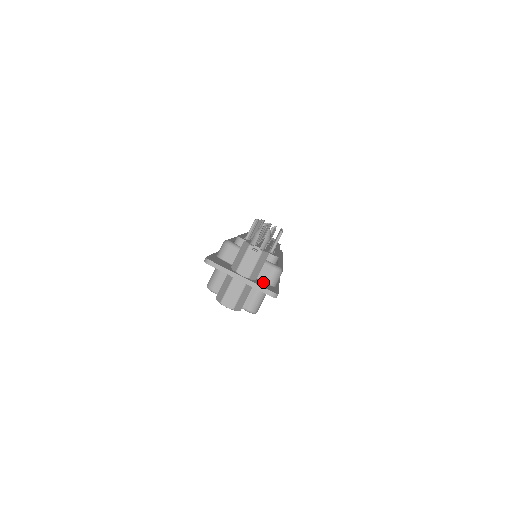
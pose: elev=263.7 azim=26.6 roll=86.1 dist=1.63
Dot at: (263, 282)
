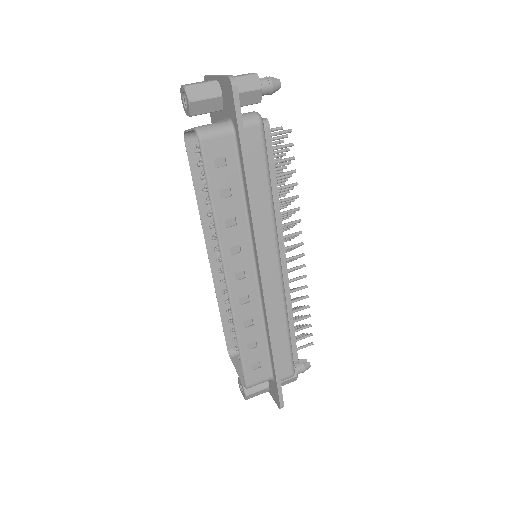
Dot at: occluded
